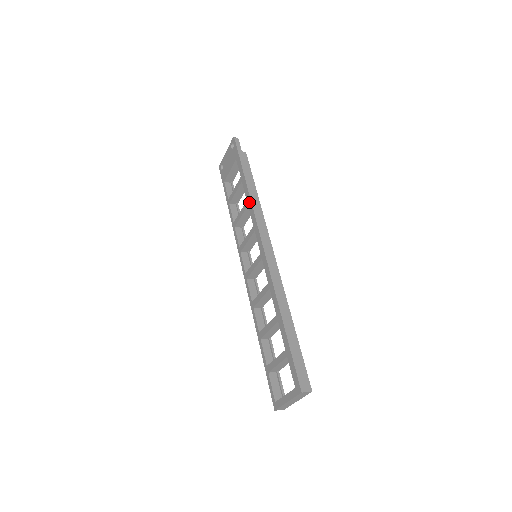
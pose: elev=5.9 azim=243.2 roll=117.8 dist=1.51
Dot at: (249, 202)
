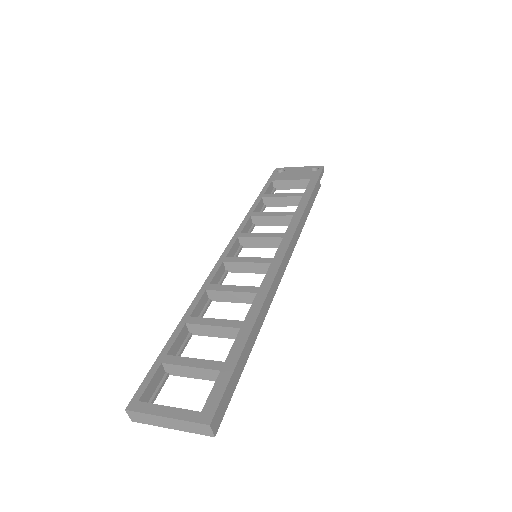
Dot at: (298, 214)
